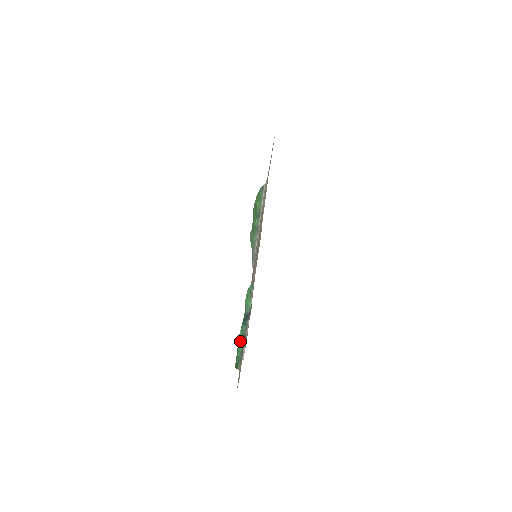
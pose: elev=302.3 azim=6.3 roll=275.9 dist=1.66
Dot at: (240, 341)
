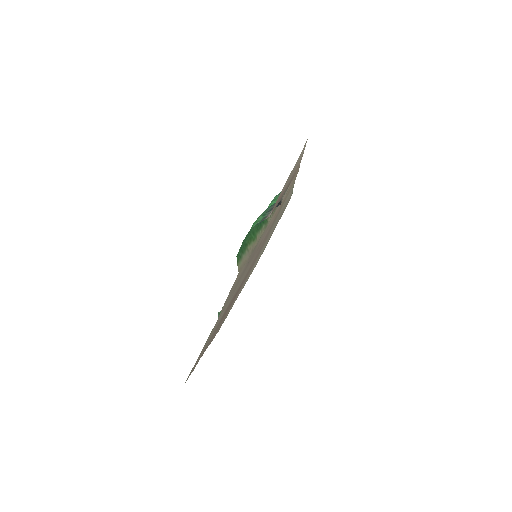
Dot at: occluded
